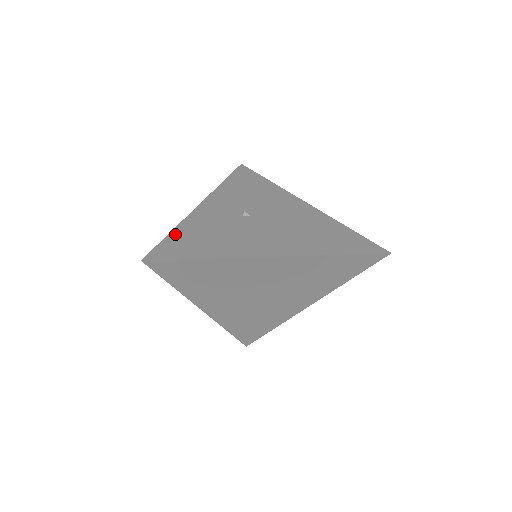
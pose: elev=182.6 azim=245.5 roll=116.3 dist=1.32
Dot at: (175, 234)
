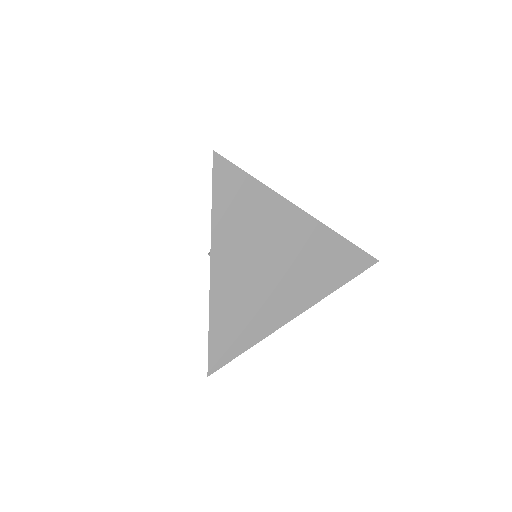
Dot at: occluded
